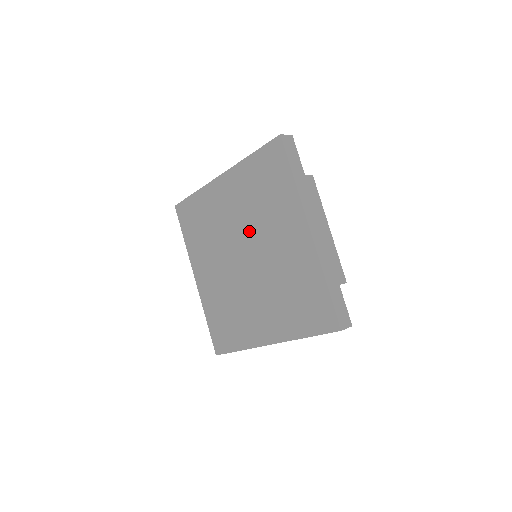
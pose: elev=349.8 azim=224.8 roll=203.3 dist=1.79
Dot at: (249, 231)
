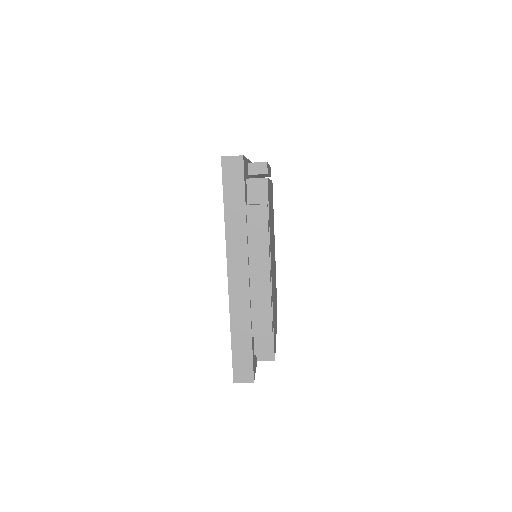
Dot at: occluded
